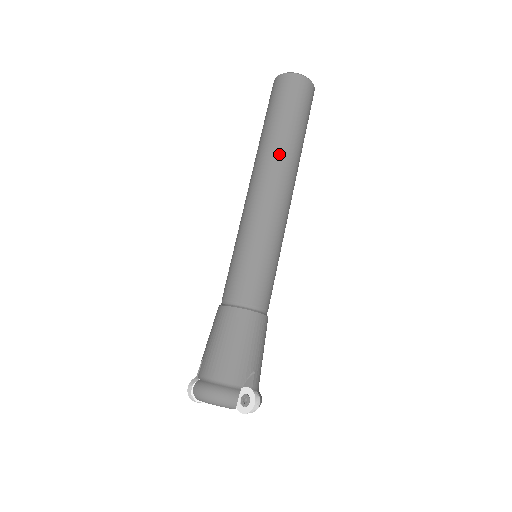
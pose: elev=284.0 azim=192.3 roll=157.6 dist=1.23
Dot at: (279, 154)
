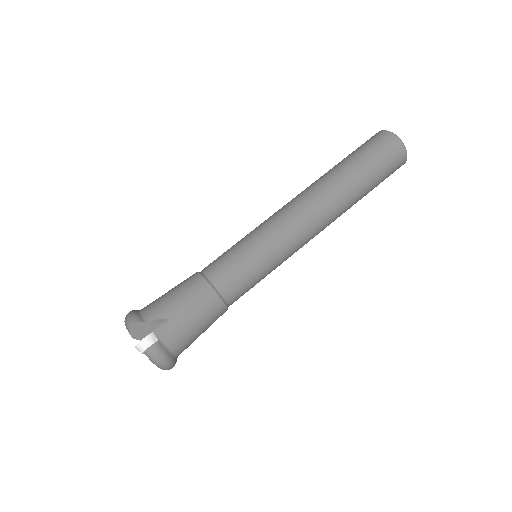
Dot at: (321, 181)
